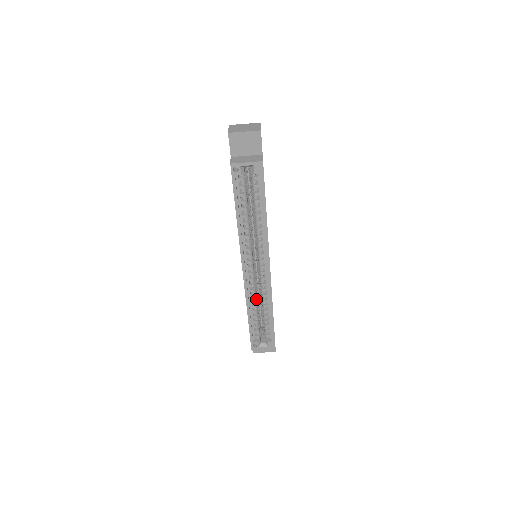
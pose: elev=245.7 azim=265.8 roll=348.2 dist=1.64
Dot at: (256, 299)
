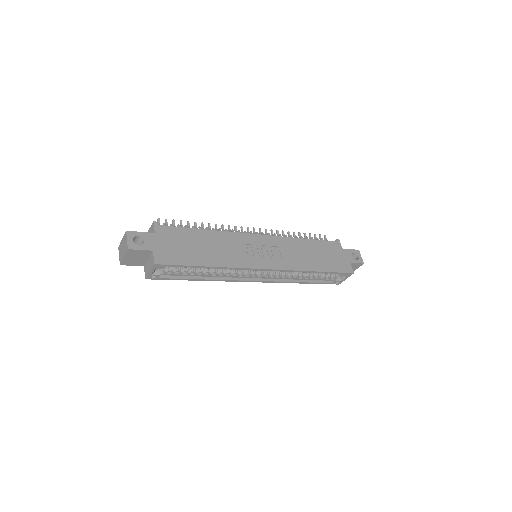
Dot at: (293, 274)
